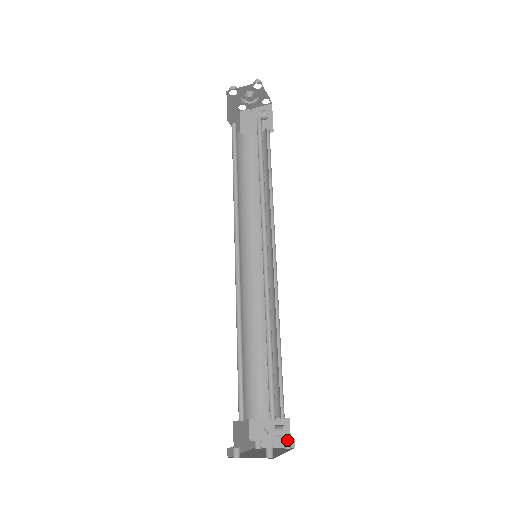
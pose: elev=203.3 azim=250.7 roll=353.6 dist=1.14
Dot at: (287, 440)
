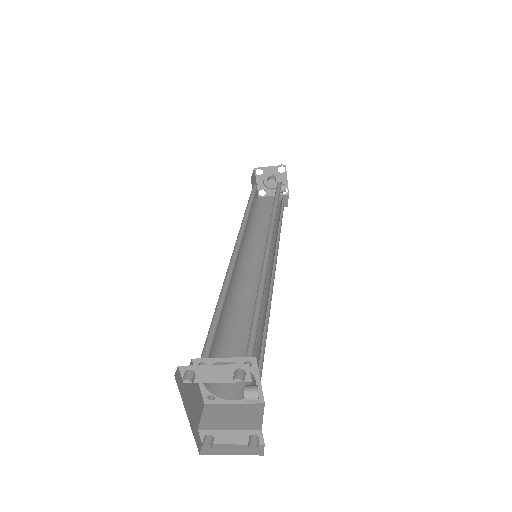
Dot at: (256, 428)
